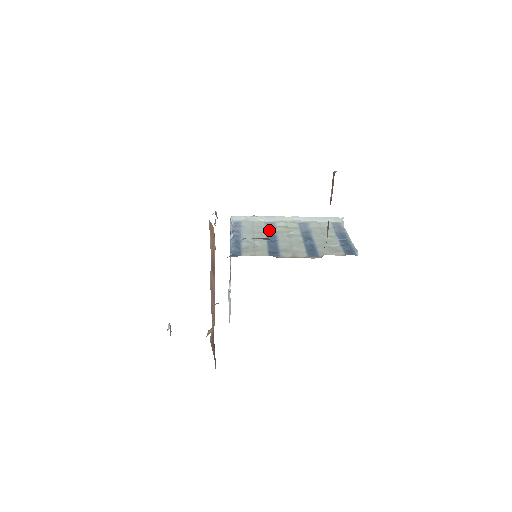
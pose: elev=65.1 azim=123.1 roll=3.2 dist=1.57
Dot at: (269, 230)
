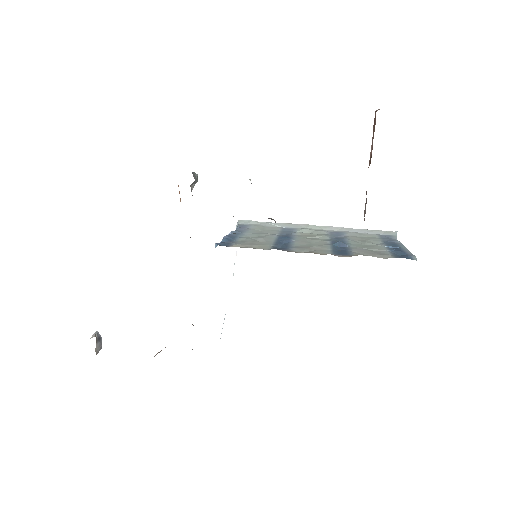
Dot at: (284, 233)
